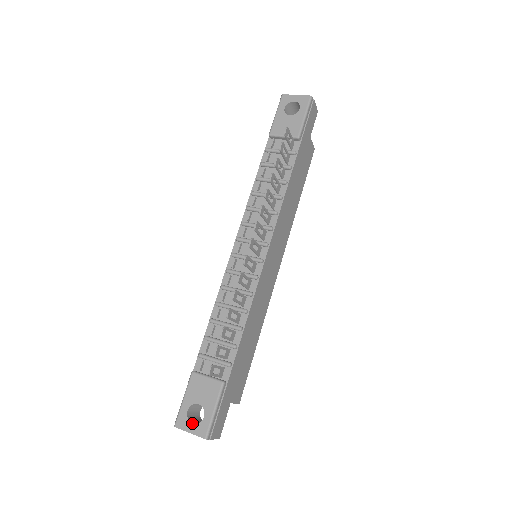
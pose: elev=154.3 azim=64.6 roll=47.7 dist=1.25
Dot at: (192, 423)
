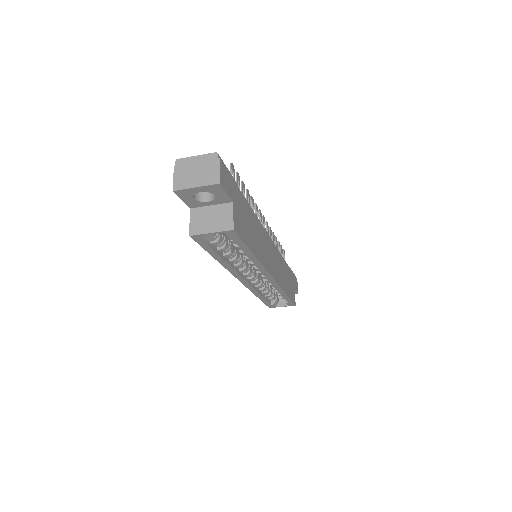
Dot at: occluded
